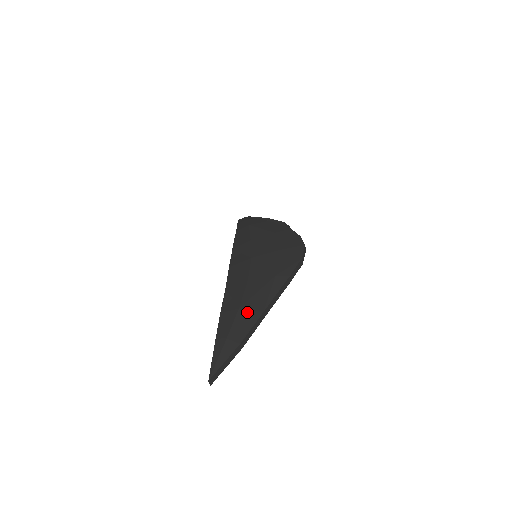
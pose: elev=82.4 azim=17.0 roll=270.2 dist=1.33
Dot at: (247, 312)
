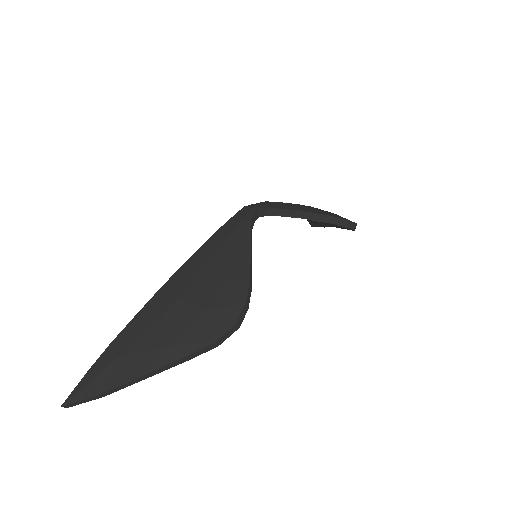
Dot at: (121, 367)
